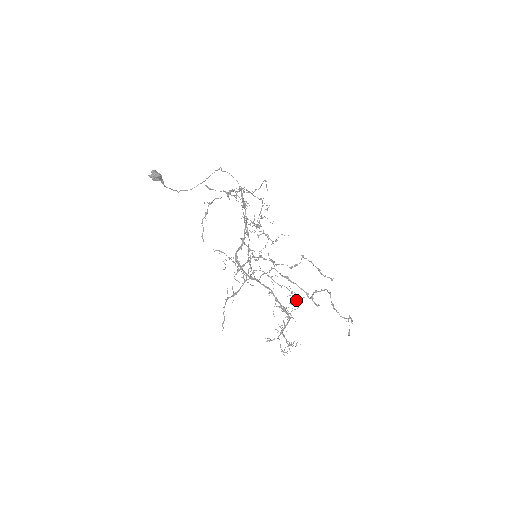
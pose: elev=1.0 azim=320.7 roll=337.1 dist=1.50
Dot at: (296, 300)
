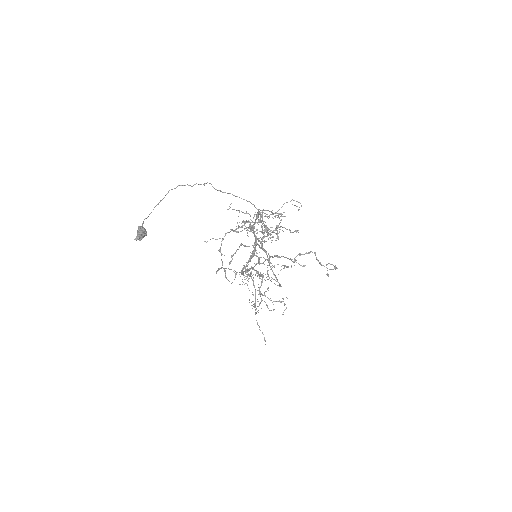
Dot at: occluded
